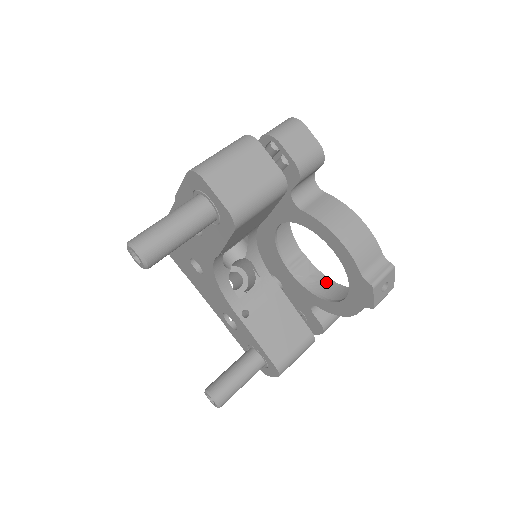
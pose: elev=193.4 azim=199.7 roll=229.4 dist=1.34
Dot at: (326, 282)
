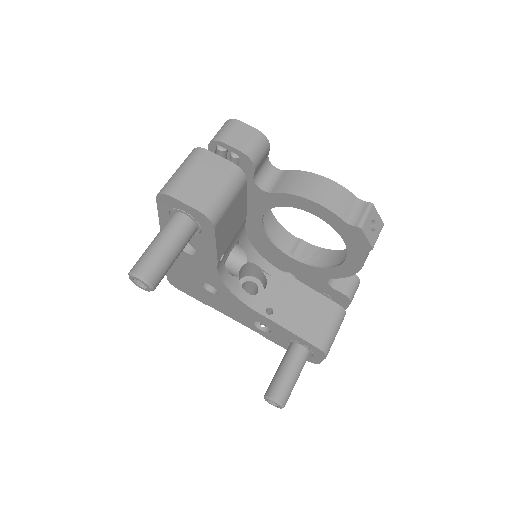
Dot at: (330, 254)
